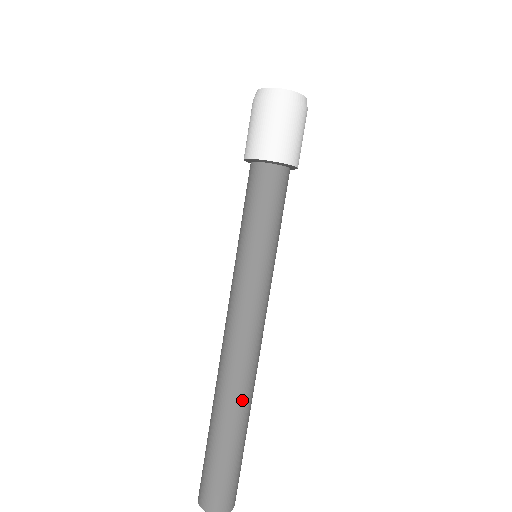
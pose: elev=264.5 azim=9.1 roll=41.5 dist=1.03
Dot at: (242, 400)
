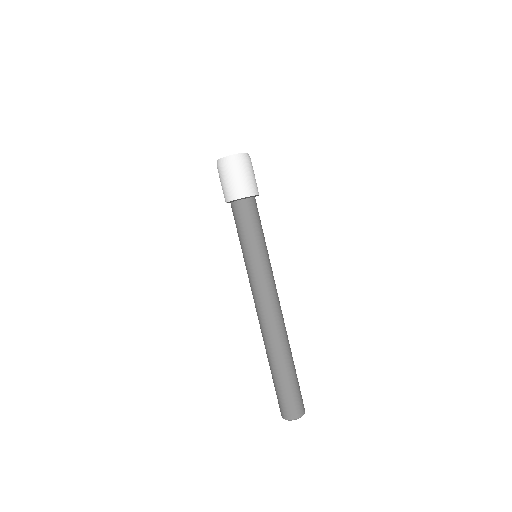
Dot at: (276, 346)
